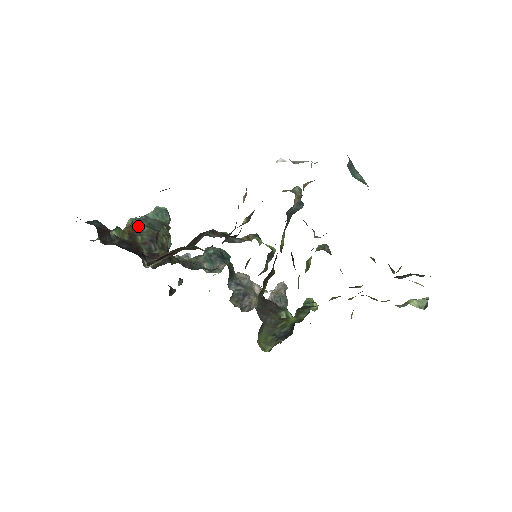
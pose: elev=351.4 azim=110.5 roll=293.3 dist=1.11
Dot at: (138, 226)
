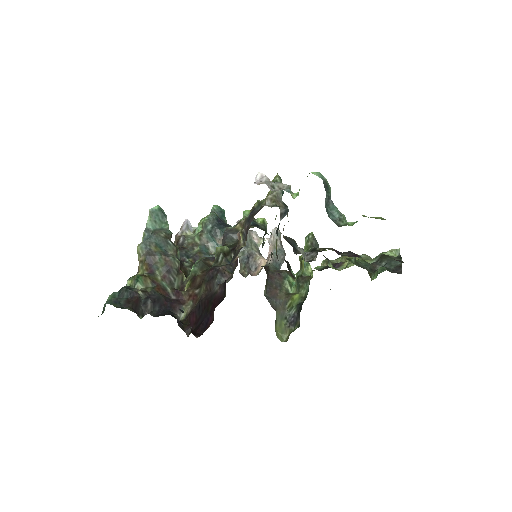
Dot at: (150, 258)
